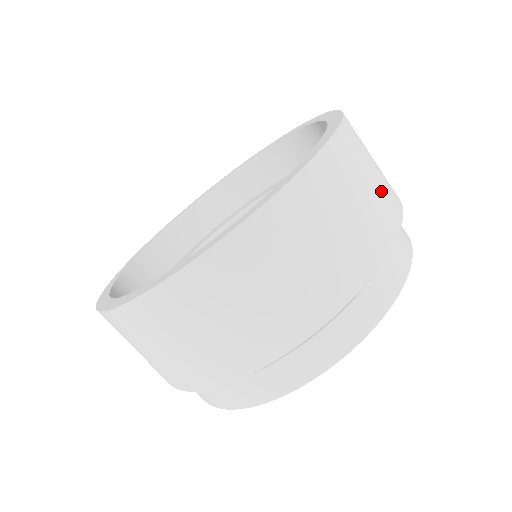
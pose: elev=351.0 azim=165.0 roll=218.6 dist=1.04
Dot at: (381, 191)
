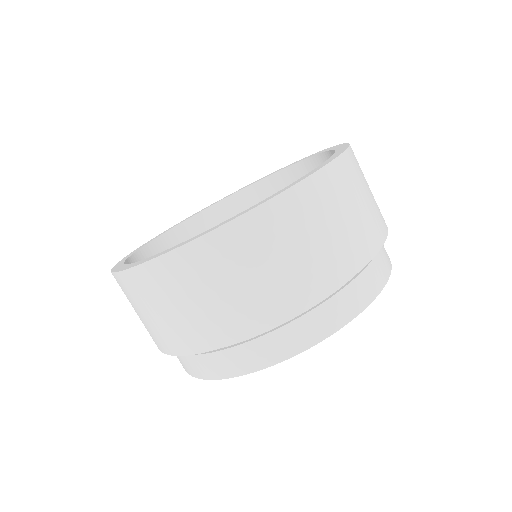
Dot at: occluded
